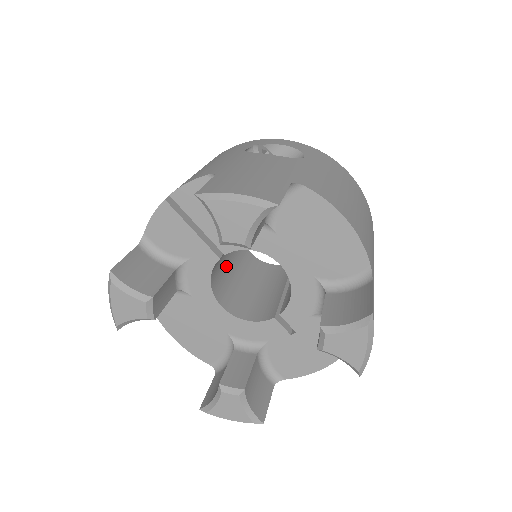
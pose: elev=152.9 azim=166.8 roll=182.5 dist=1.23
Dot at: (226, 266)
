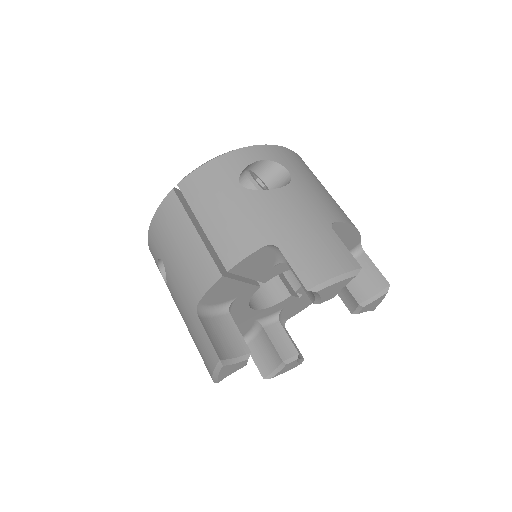
Dot at: occluded
